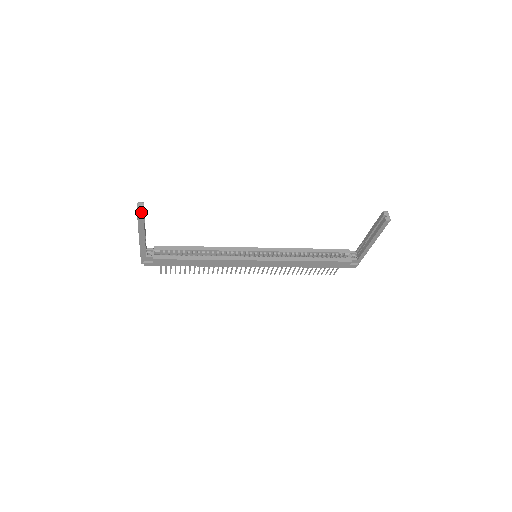
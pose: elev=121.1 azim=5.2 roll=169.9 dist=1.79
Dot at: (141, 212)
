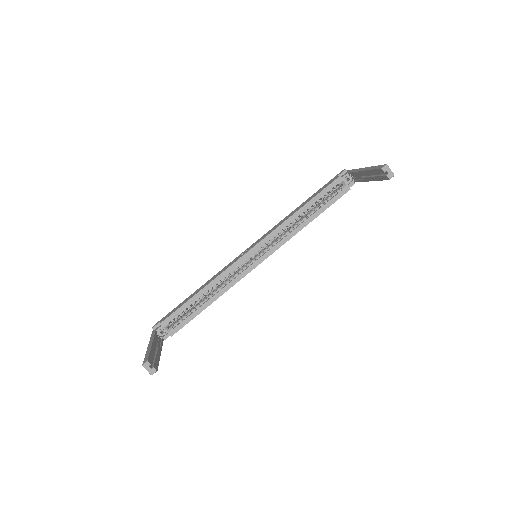
Dot at: occluded
